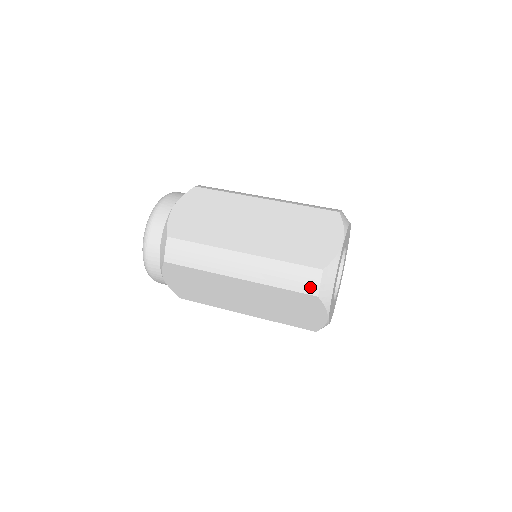
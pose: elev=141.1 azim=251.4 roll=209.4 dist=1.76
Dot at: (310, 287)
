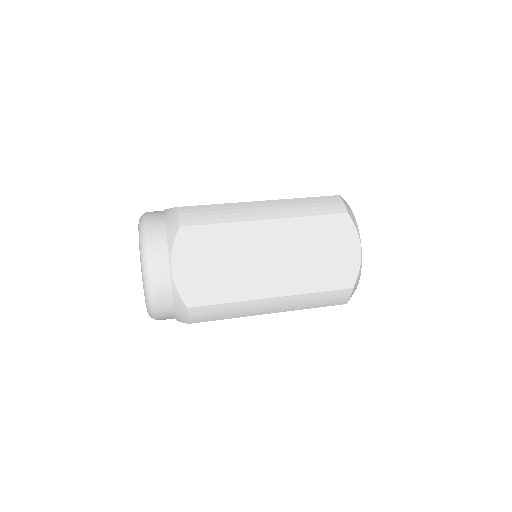
Dot at: (341, 301)
